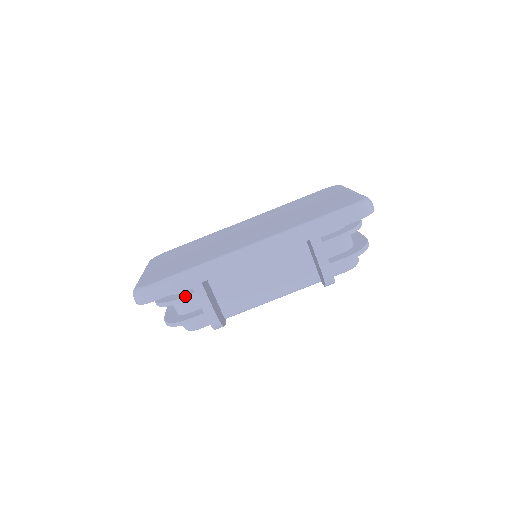
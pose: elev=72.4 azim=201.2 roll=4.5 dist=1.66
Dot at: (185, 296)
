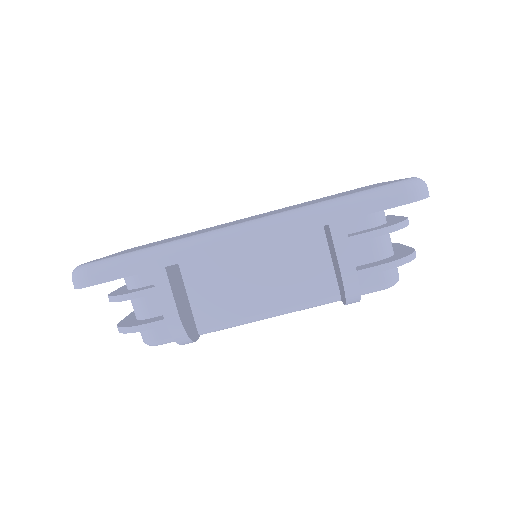
Dot at: (144, 289)
